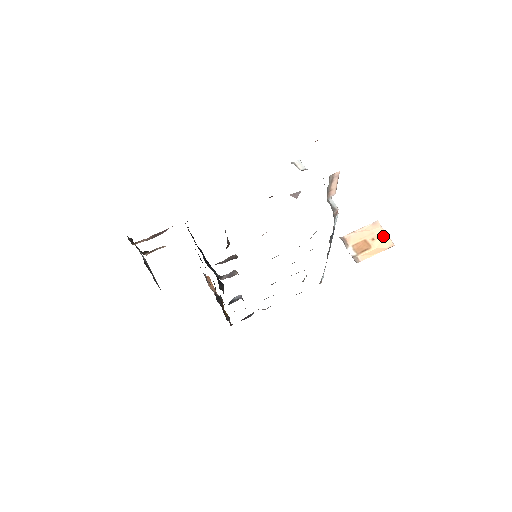
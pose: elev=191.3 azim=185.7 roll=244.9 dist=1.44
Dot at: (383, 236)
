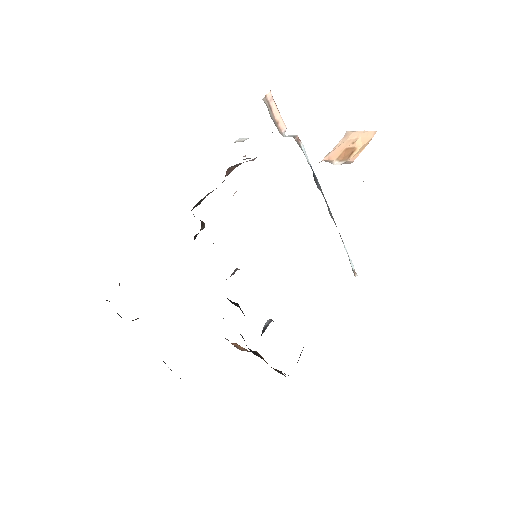
Dot at: (361, 134)
